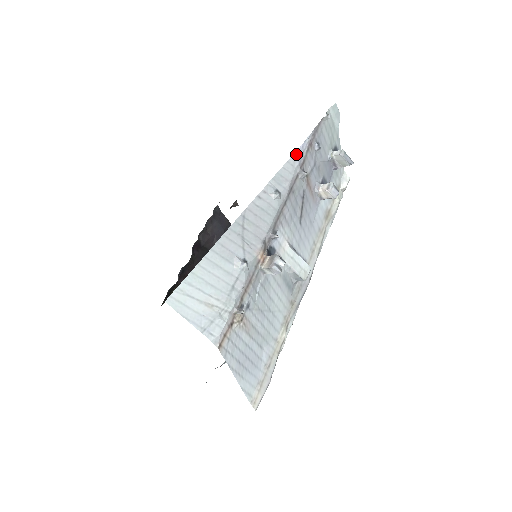
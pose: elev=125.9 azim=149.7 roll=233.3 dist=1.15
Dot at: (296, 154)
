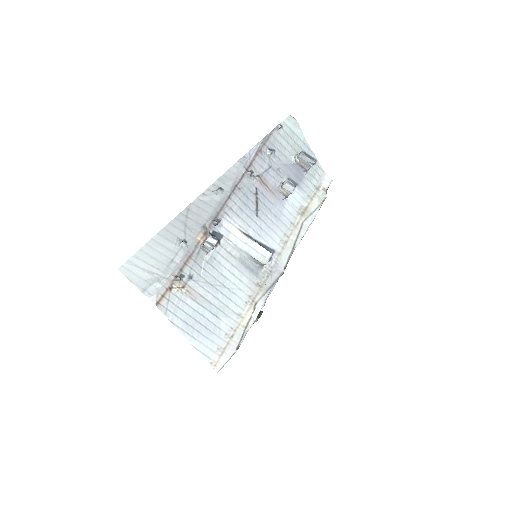
Dot at: (242, 159)
